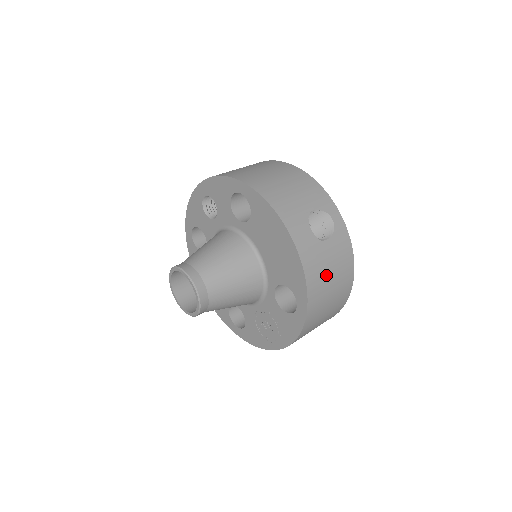
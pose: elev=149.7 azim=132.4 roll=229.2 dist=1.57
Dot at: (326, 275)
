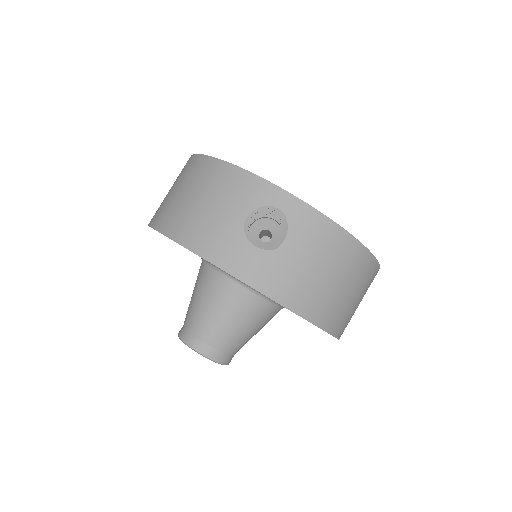
Dot at: (311, 278)
